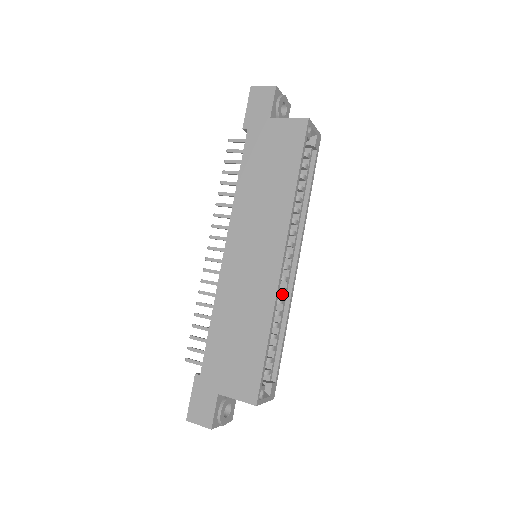
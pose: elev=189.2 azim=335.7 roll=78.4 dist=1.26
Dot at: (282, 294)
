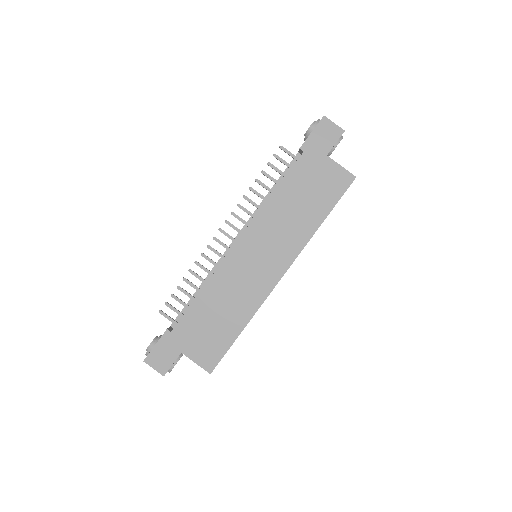
Dot at: occluded
